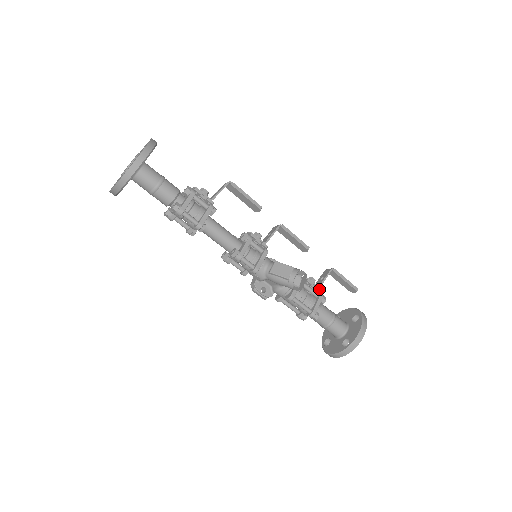
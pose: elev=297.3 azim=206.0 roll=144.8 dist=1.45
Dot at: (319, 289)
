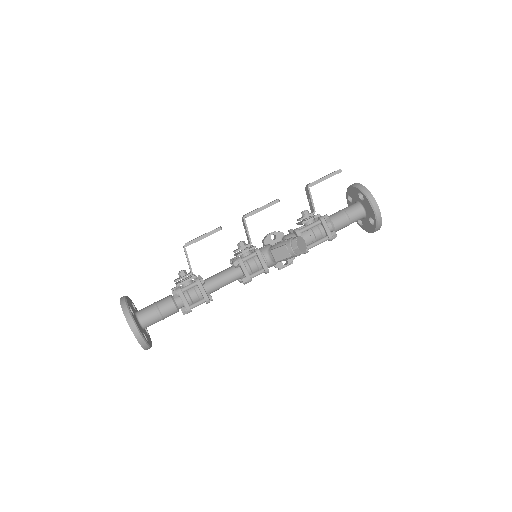
Dot at: (316, 217)
